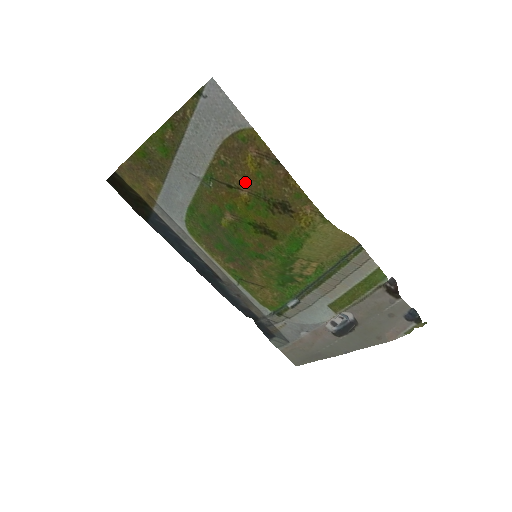
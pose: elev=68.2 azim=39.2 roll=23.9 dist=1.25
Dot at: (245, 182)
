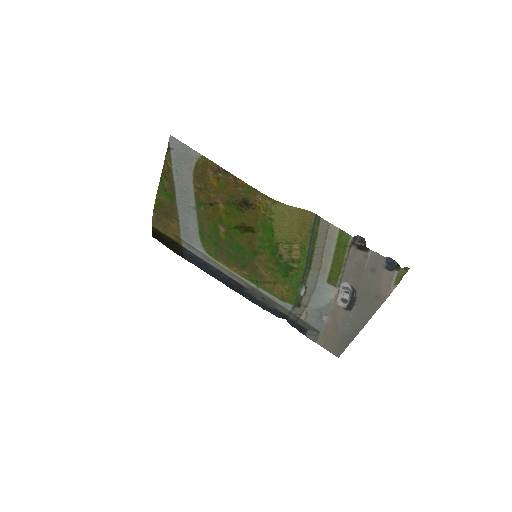
Dot at: (217, 196)
